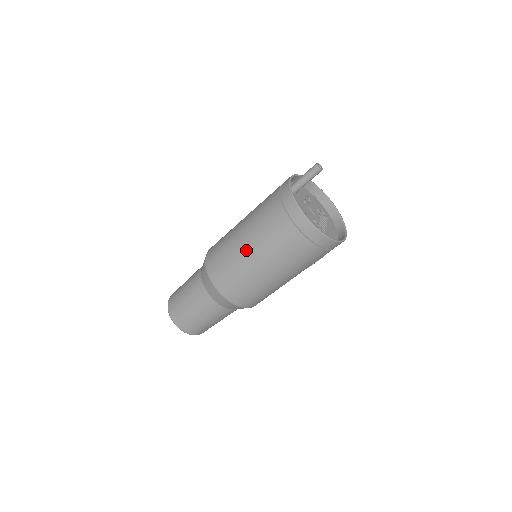
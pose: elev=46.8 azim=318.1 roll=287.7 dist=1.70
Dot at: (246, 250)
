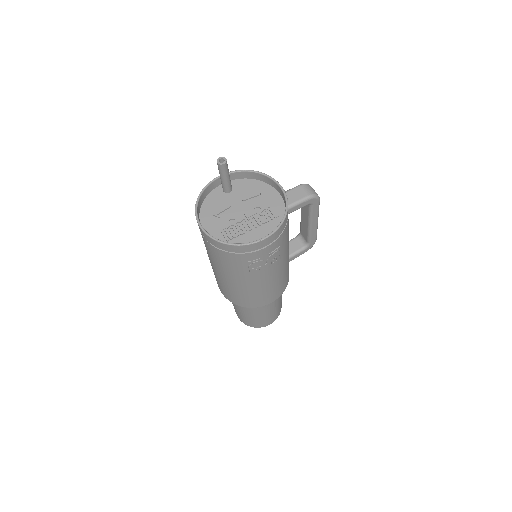
Dot at: occluded
